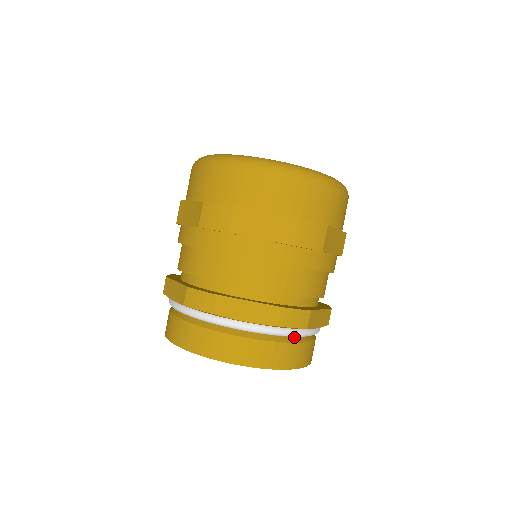
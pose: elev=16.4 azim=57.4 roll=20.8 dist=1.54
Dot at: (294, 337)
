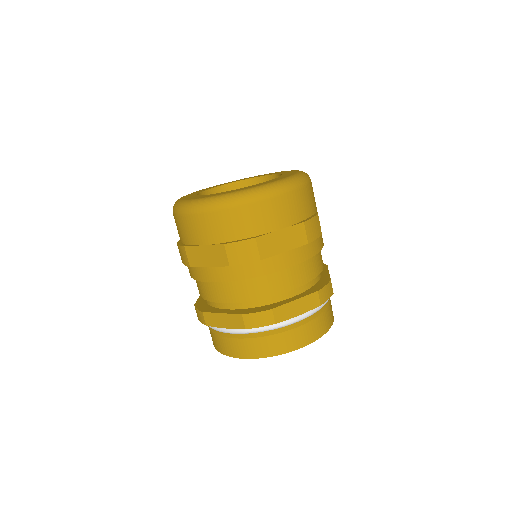
Dot at: (276, 329)
